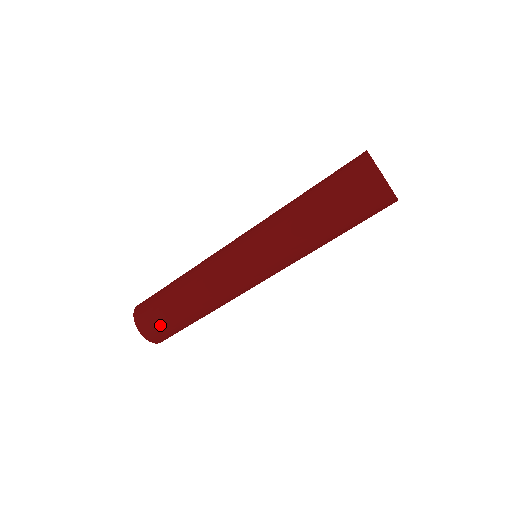
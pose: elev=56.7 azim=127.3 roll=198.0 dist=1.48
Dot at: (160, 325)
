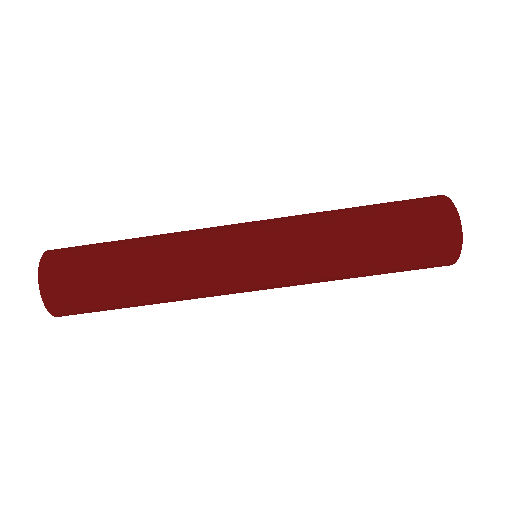
Dot at: (76, 268)
